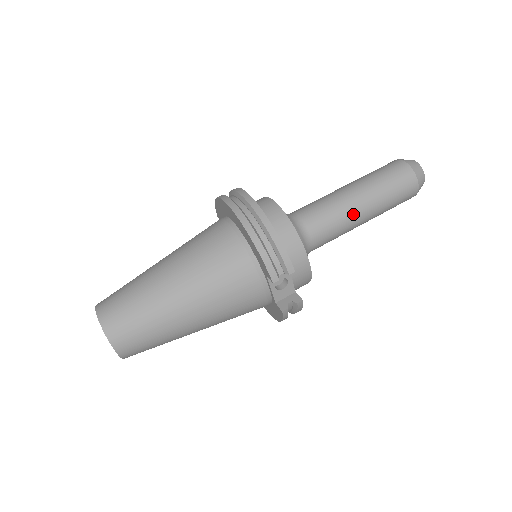
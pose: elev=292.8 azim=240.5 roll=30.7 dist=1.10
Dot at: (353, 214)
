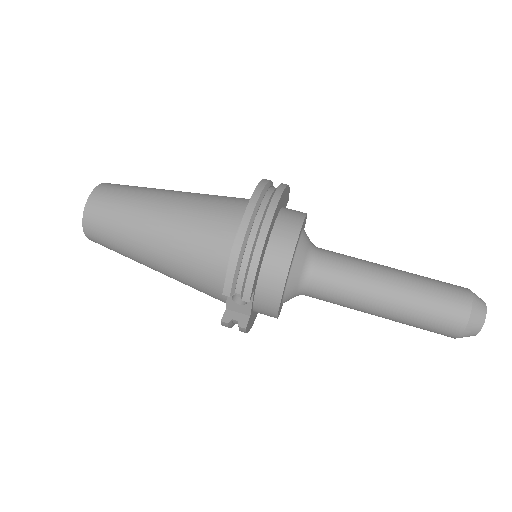
Dot at: (368, 300)
